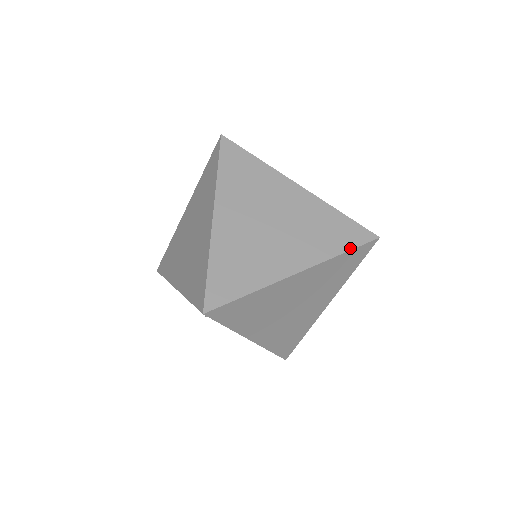
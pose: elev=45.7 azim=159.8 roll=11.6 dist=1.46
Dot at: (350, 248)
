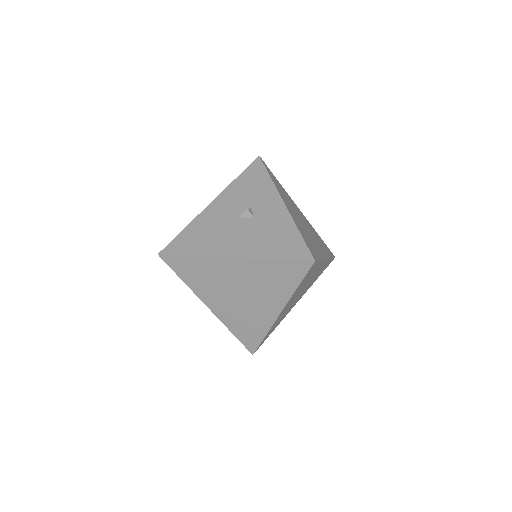
Dot at: (299, 281)
